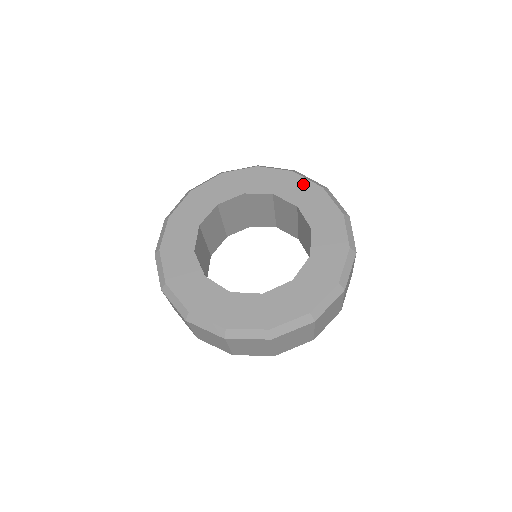
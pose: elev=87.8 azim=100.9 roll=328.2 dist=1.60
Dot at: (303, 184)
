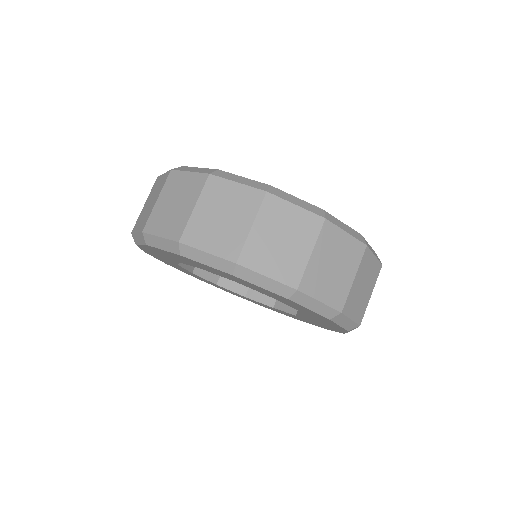
Dot at: occluded
